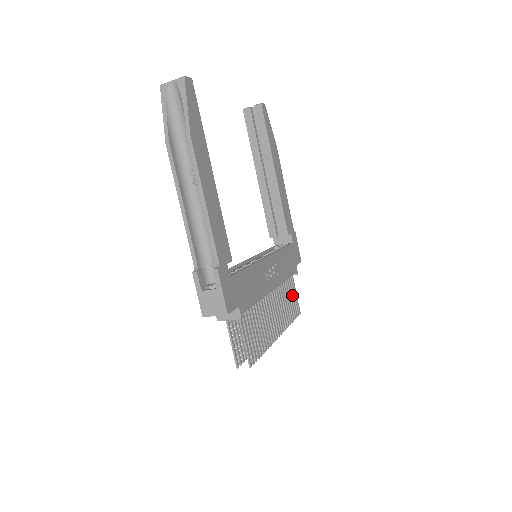
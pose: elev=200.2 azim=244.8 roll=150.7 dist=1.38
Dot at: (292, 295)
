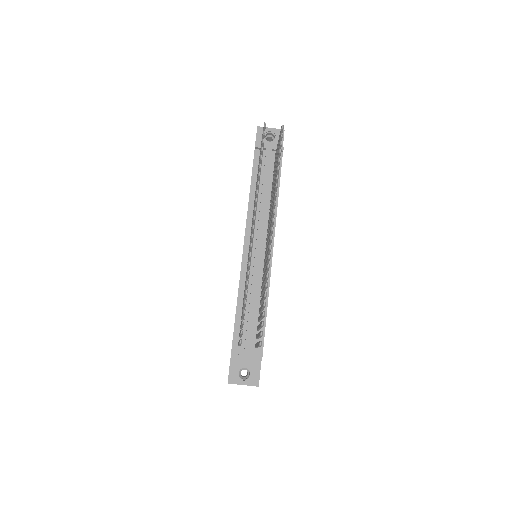
Dot at: occluded
